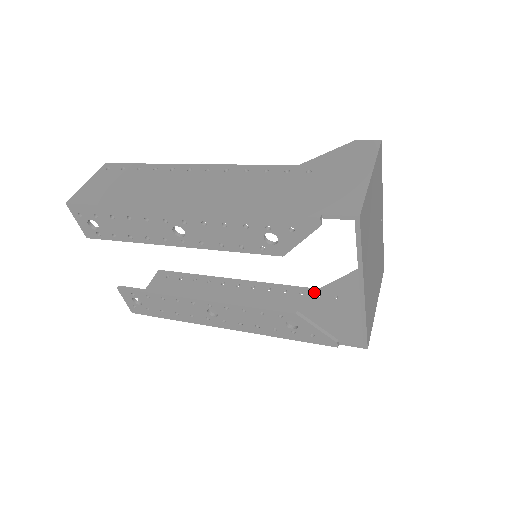
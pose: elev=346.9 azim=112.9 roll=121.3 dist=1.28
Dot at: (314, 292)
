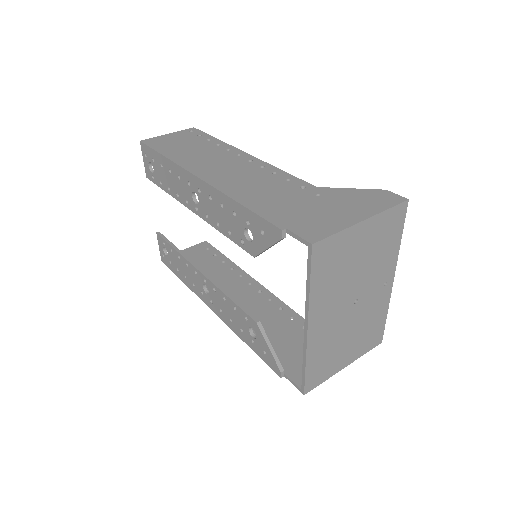
Dot at: (303, 323)
